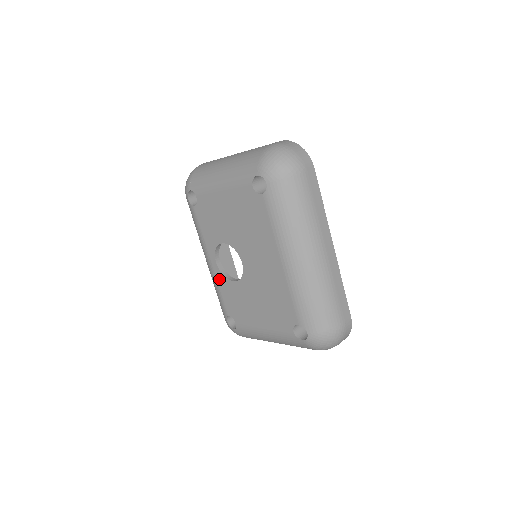
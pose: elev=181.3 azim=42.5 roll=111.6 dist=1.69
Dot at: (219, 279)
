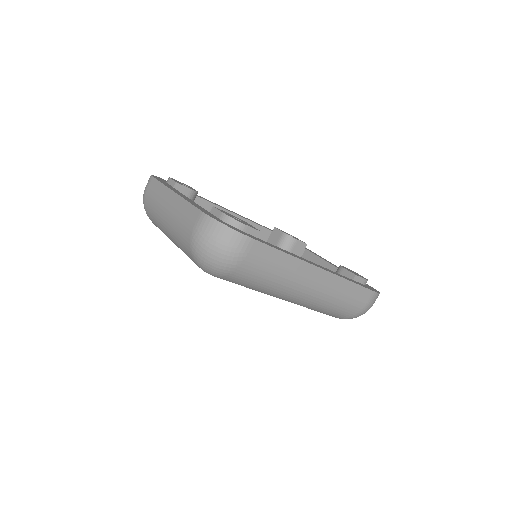
Dot at: occluded
